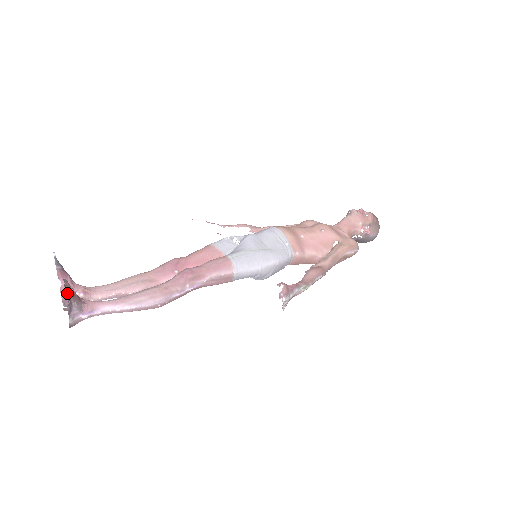
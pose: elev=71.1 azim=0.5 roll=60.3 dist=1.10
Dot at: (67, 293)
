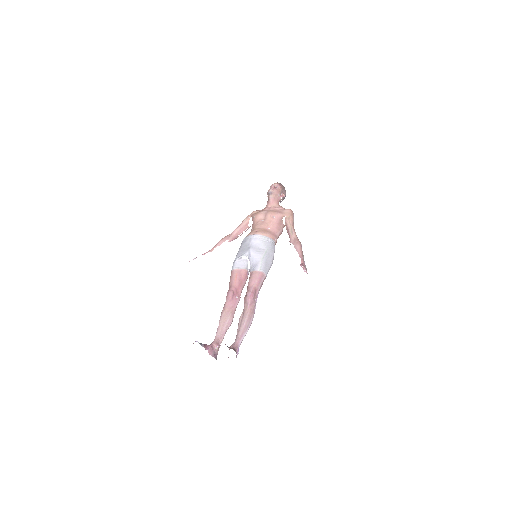
Dot at: occluded
